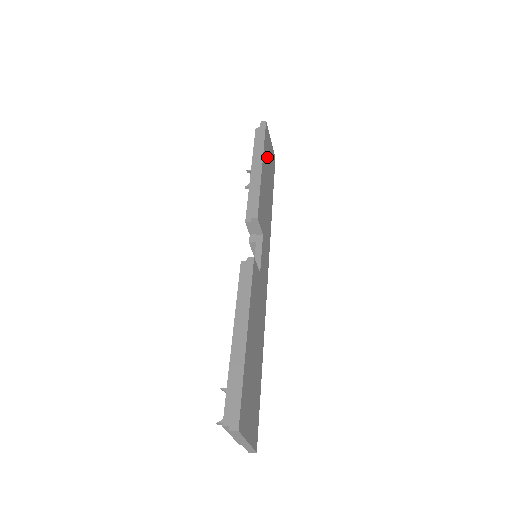
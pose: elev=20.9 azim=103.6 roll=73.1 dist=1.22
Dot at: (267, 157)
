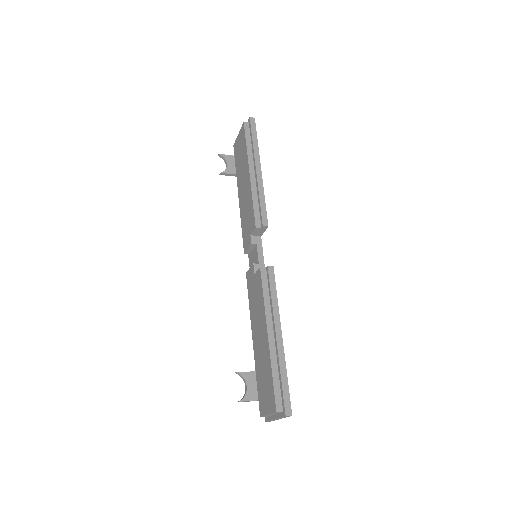
Dot at: occluded
